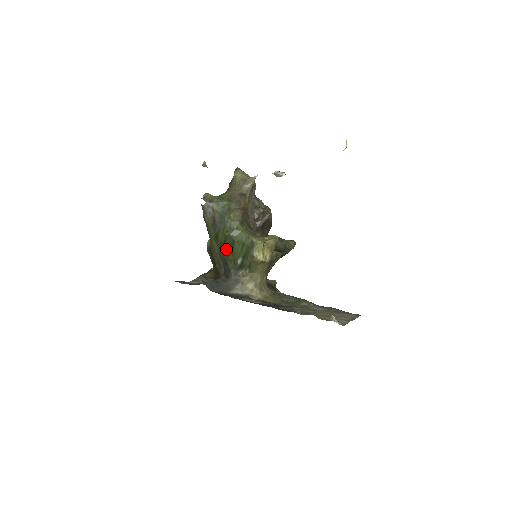
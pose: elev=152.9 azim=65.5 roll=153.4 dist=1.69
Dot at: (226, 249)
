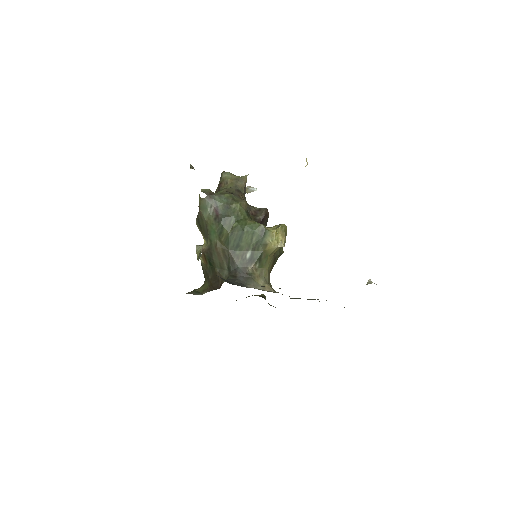
Dot at: (233, 243)
